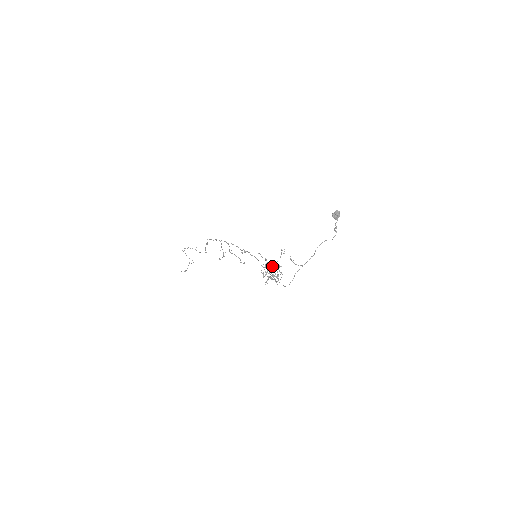
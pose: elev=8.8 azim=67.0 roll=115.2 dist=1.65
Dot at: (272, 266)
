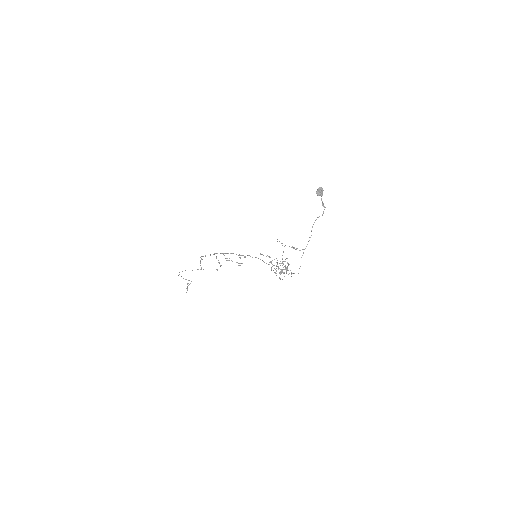
Dot at: occluded
